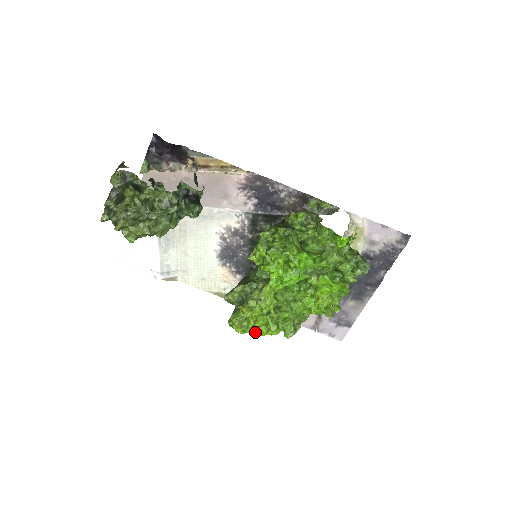
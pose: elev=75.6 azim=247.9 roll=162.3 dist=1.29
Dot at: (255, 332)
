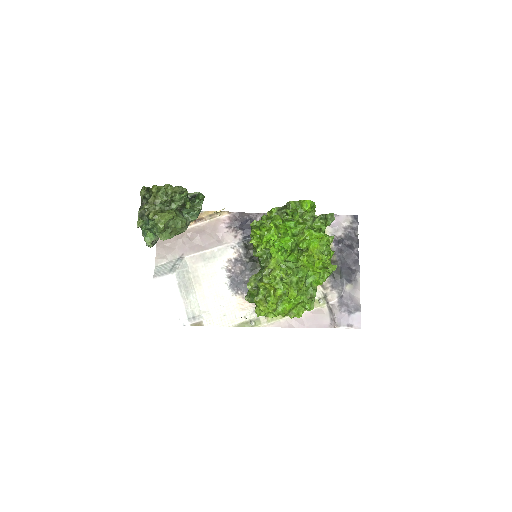
Dot at: (280, 311)
